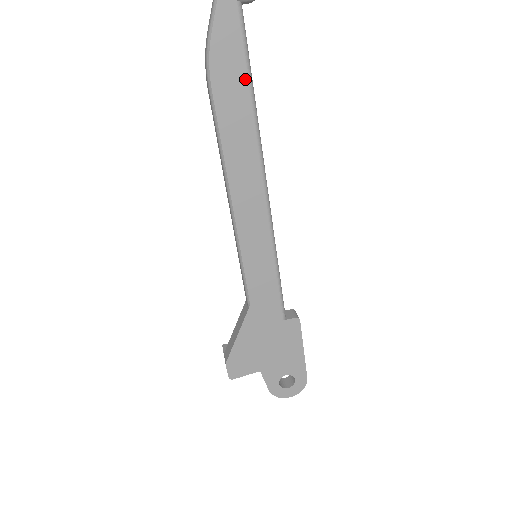
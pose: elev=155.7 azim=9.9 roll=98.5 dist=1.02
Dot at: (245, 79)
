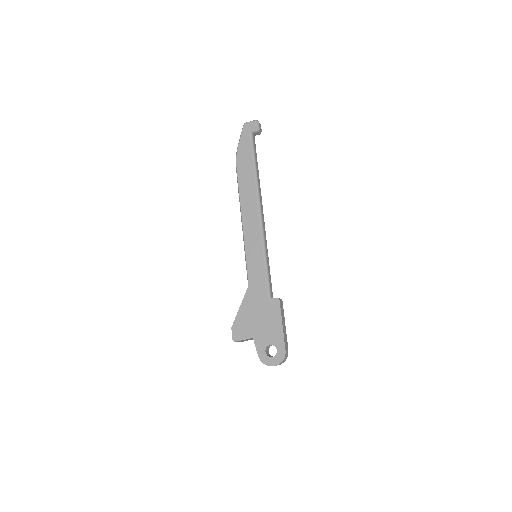
Dot at: (252, 162)
